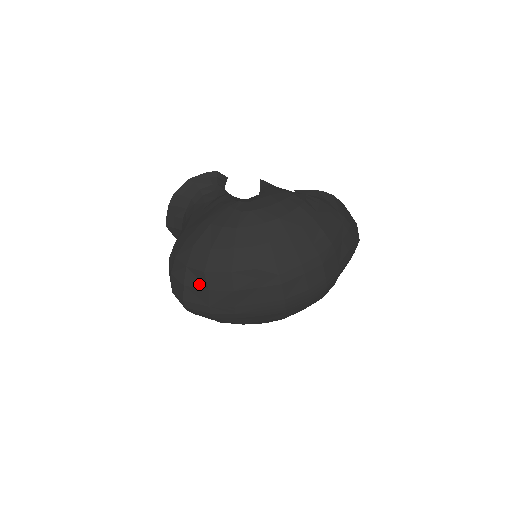
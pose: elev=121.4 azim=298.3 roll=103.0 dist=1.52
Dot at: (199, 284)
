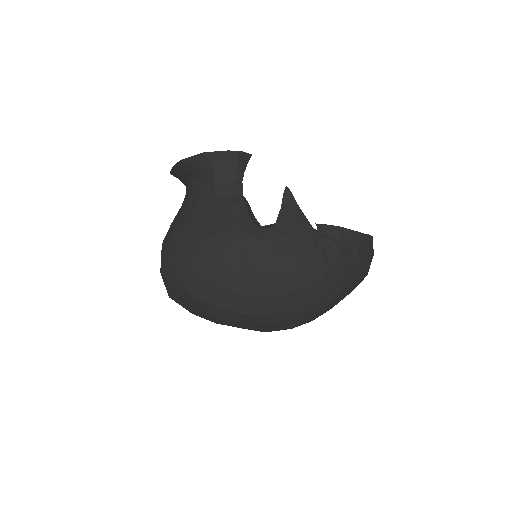
Dot at: (186, 298)
